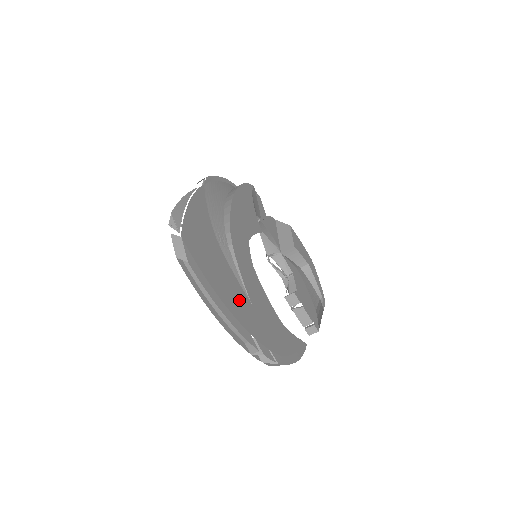
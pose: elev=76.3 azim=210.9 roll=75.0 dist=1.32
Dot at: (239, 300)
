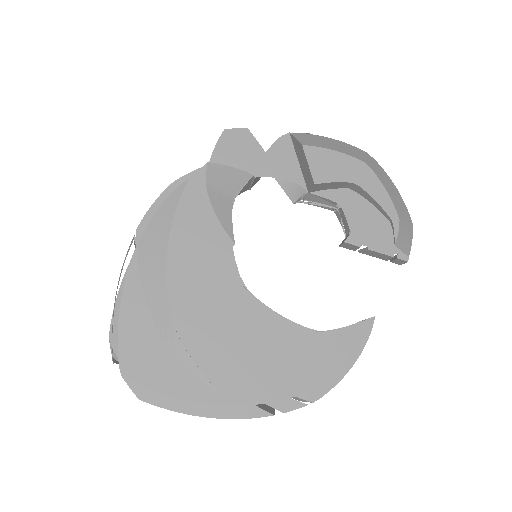
Dot at: (229, 373)
